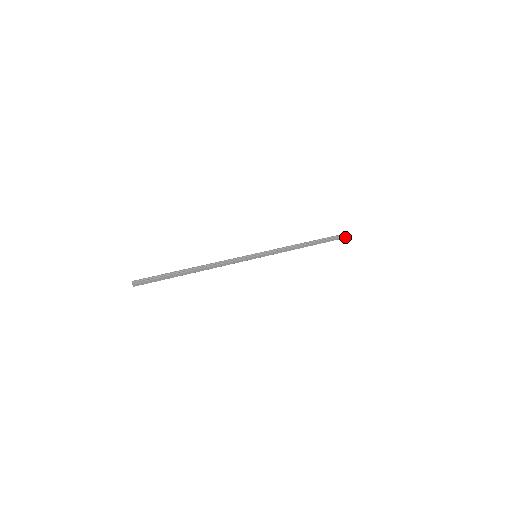
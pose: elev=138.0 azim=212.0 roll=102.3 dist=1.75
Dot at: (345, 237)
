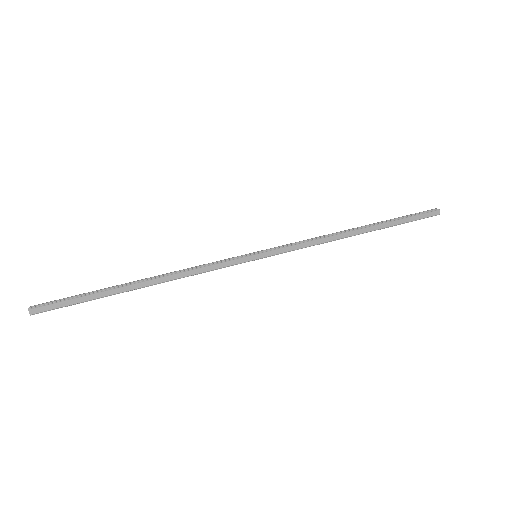
Dot at: (433, 214)
